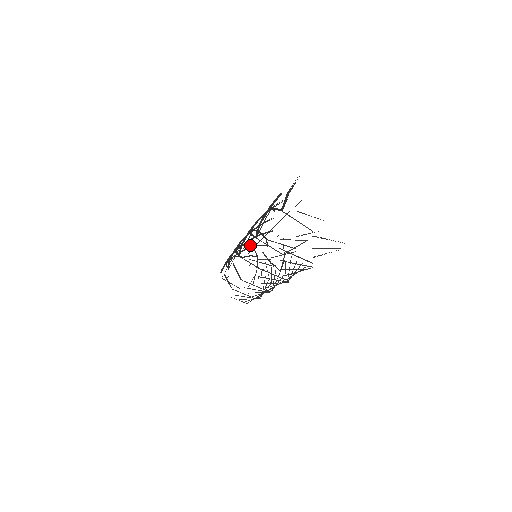
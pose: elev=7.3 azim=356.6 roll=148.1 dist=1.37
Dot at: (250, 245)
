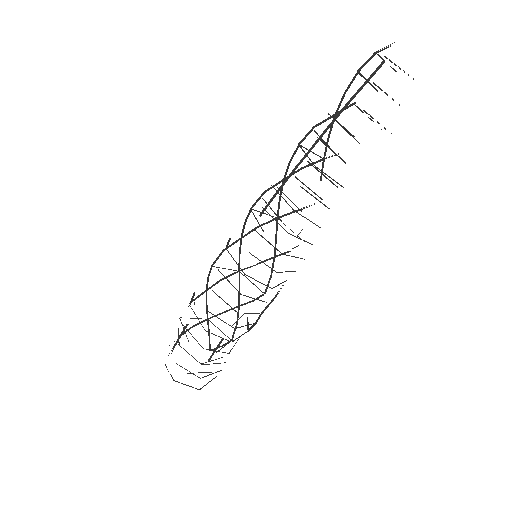
Dot at: occluded
